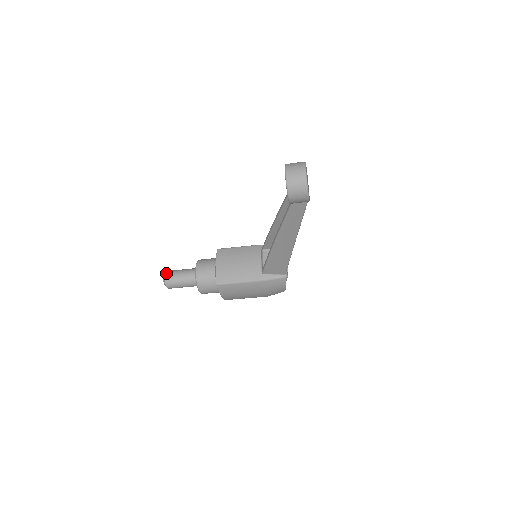
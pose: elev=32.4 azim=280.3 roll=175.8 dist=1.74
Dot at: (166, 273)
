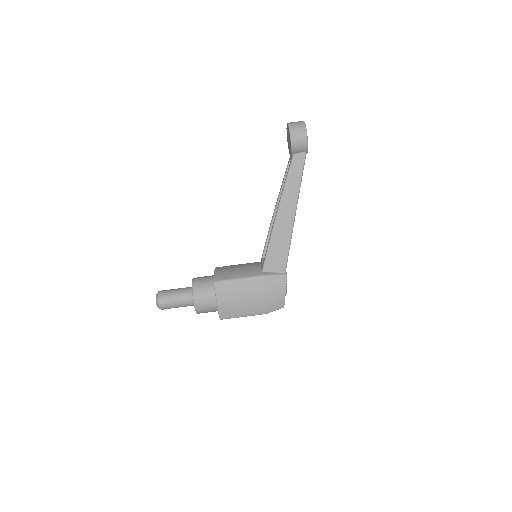
Dot at: occluded
